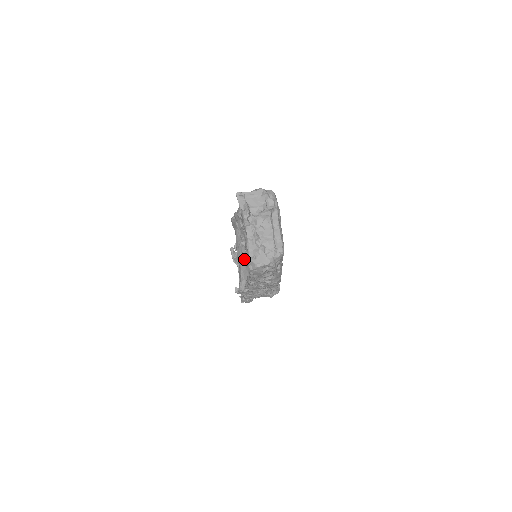
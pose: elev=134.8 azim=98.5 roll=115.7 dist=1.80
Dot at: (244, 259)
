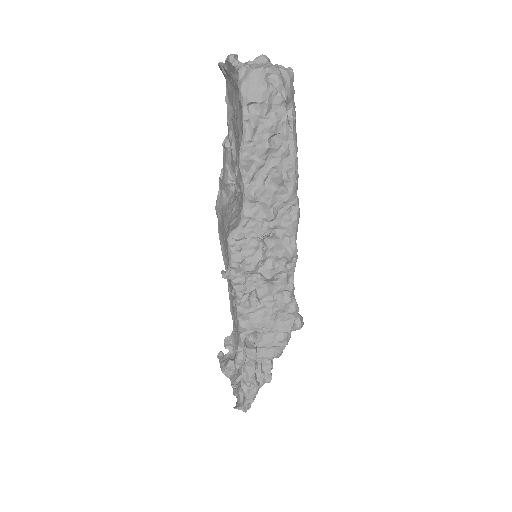
Dot at: (235, 212)
